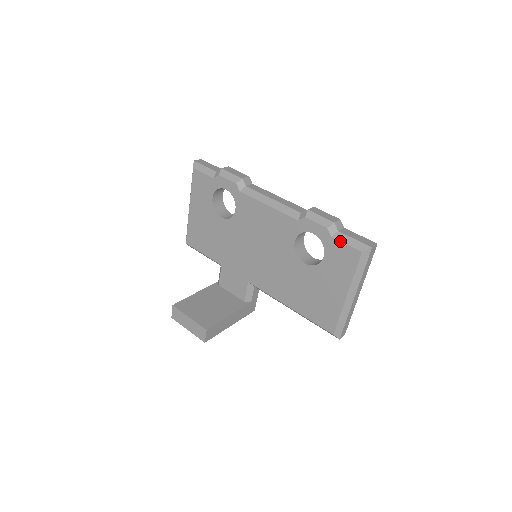
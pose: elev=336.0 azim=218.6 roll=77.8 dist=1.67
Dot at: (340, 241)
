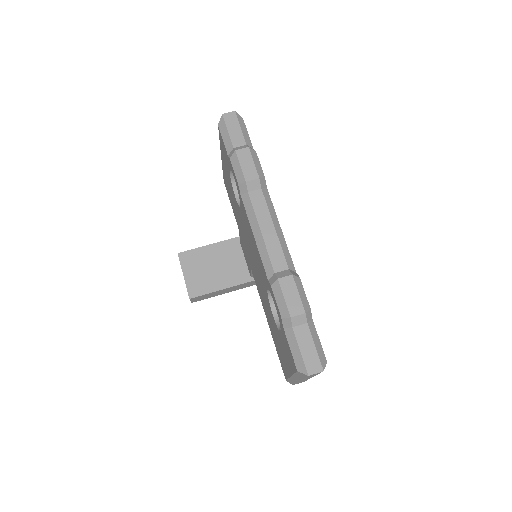
Dot at: (287, 340)
